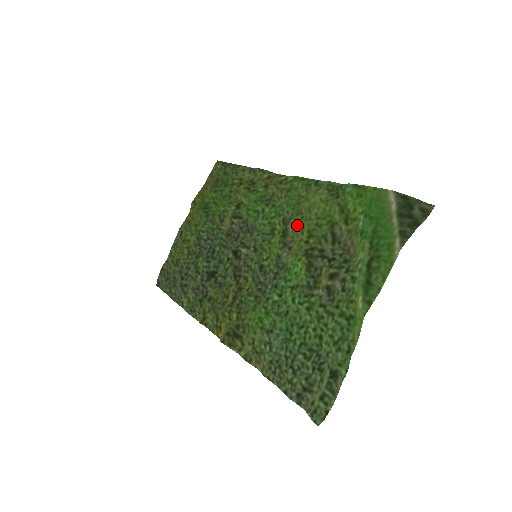
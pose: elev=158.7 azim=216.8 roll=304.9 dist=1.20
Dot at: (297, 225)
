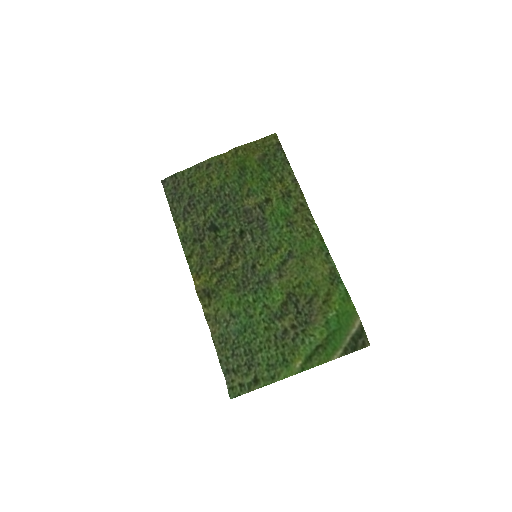
Dot at: (296, 269)
